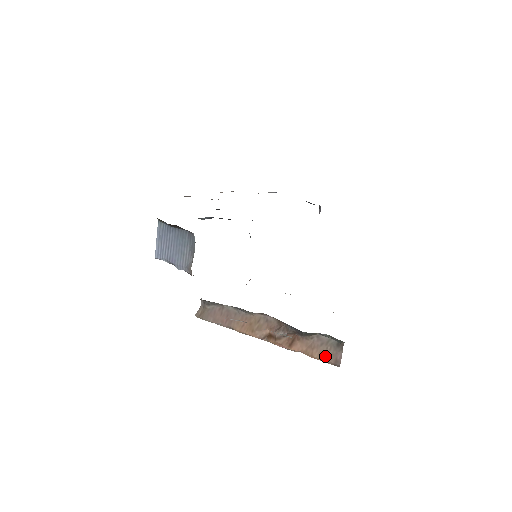
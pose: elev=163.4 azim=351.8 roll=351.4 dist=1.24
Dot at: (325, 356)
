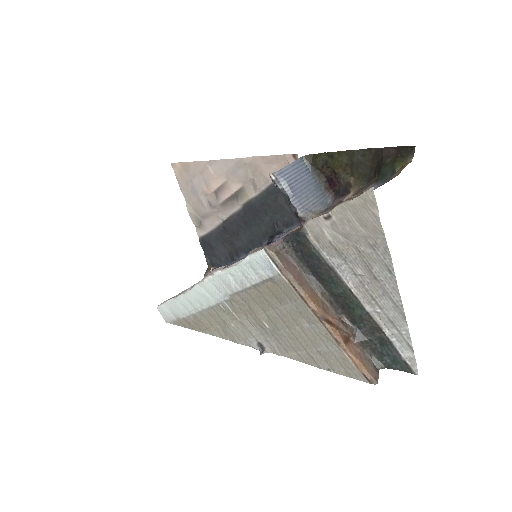
Dot at: (368, 369)
